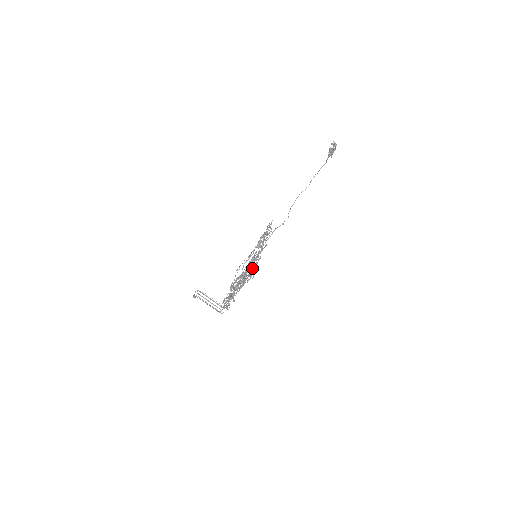
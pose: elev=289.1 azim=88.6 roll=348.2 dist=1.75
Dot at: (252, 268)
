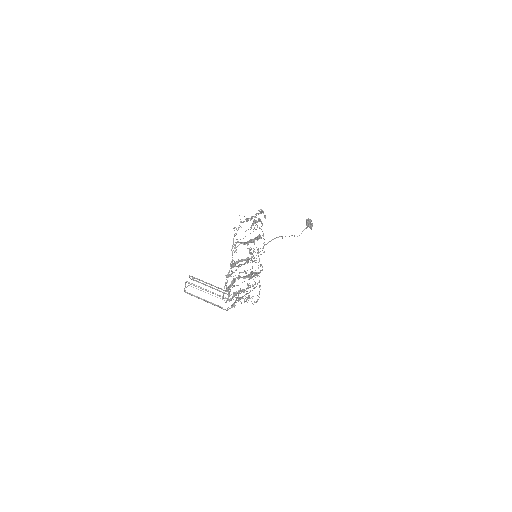
Dot at: occluded
